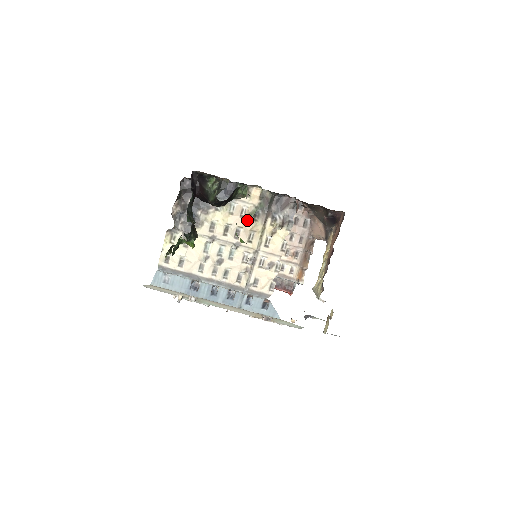
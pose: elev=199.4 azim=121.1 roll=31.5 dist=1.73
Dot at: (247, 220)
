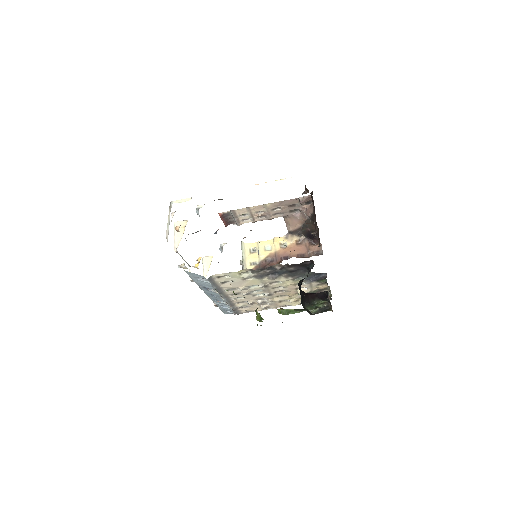
Dot at: (296, 291)
